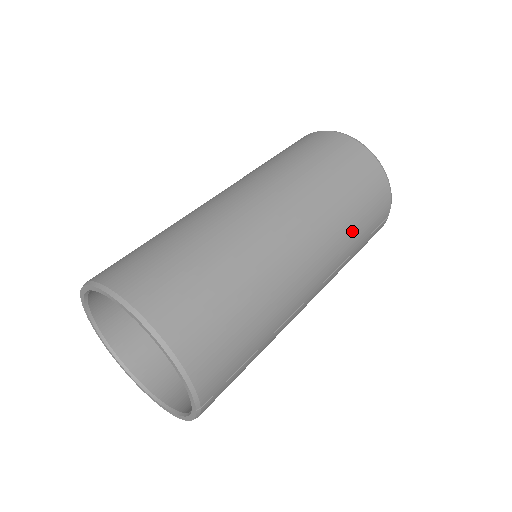
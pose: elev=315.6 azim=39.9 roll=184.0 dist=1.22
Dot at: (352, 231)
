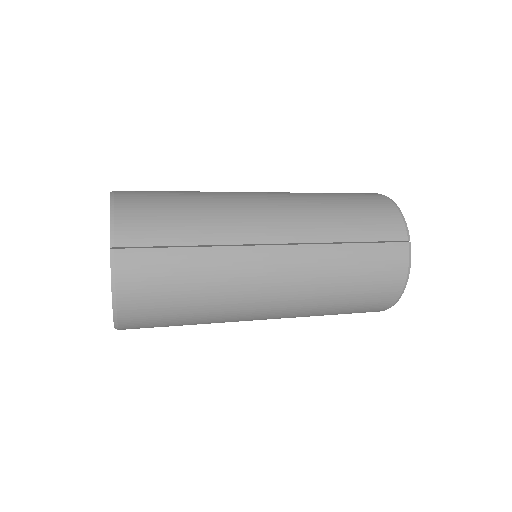
Dot at: (334, 217)
